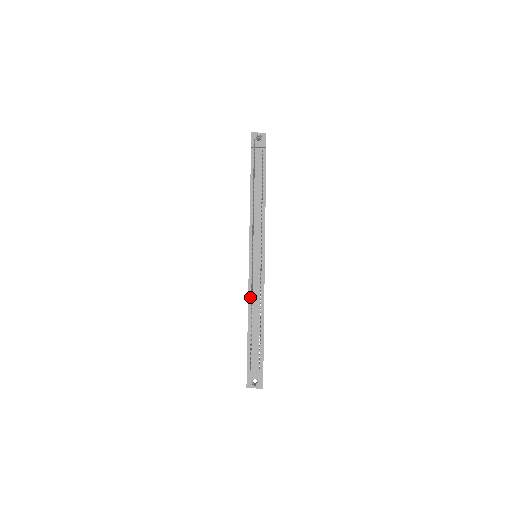
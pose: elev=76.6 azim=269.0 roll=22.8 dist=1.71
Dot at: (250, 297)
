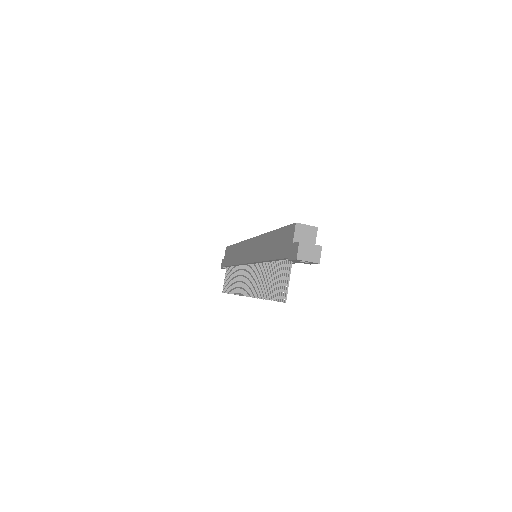
Dot at: (239, 265)
